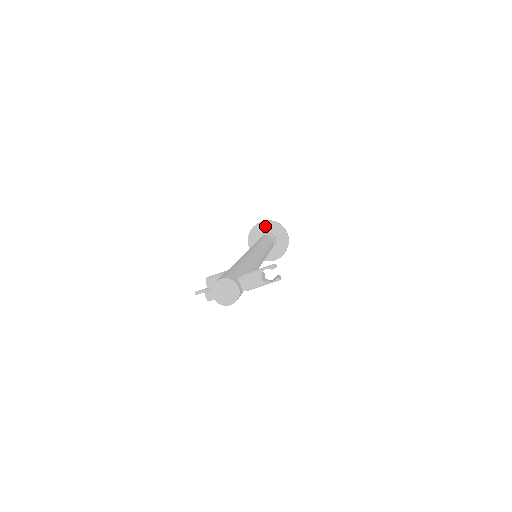
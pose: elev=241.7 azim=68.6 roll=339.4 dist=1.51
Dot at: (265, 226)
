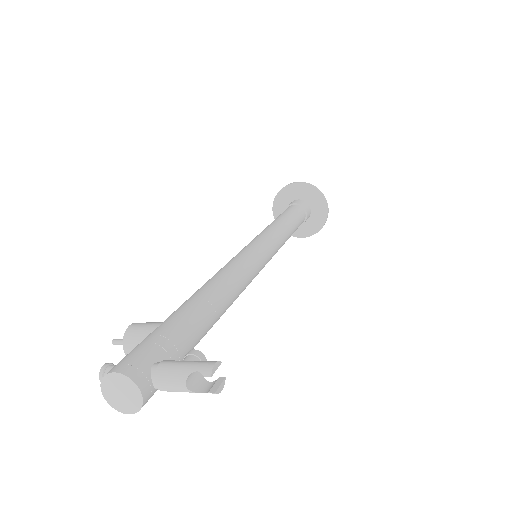
Dot at: (299, 190)
